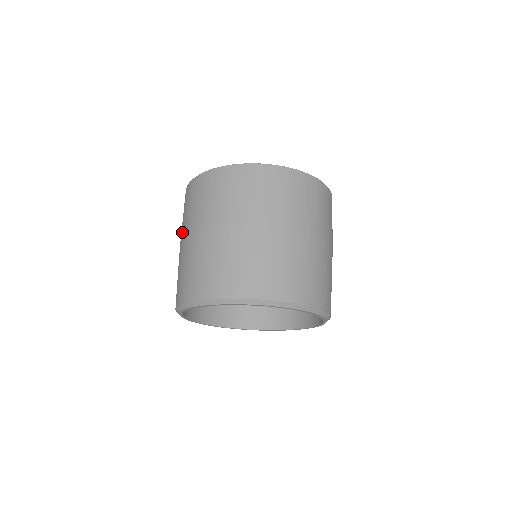
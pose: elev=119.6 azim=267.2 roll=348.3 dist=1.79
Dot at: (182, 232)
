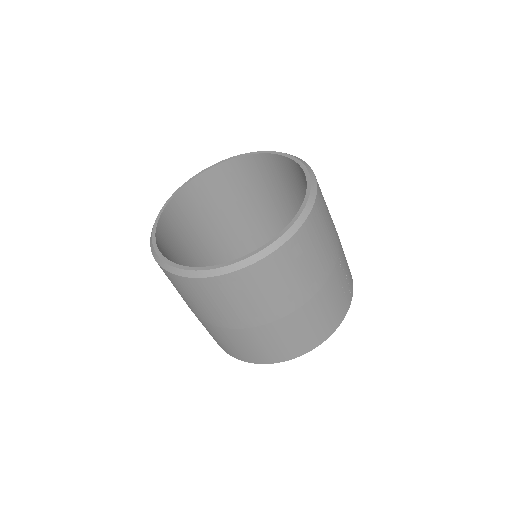
Dot at: occluded
